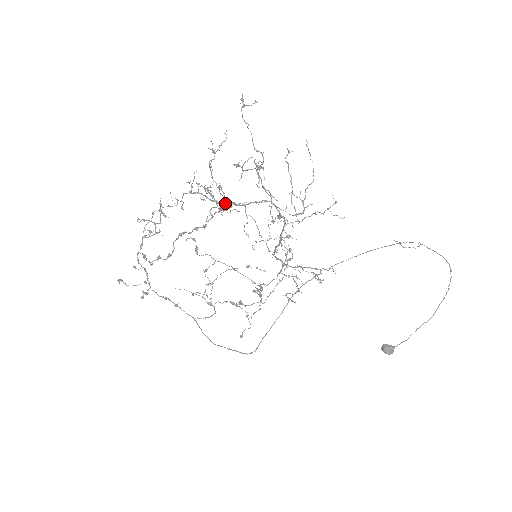
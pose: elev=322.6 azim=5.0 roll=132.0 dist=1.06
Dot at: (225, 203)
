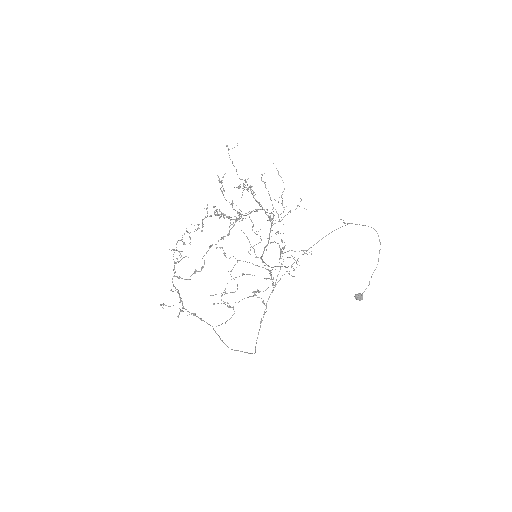
Dot at: (235, 216)
